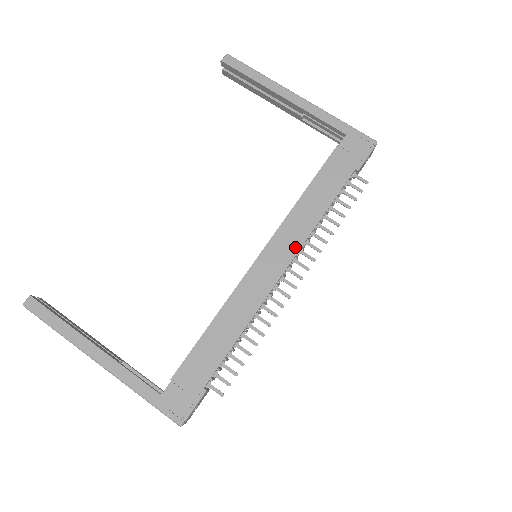
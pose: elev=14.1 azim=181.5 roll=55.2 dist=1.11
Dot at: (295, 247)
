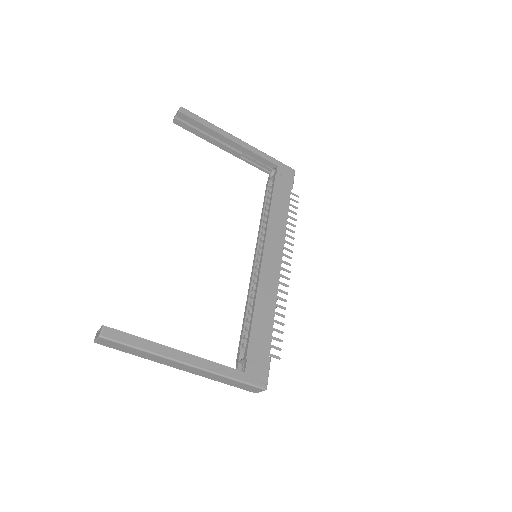
Dot at: (281, 244)
